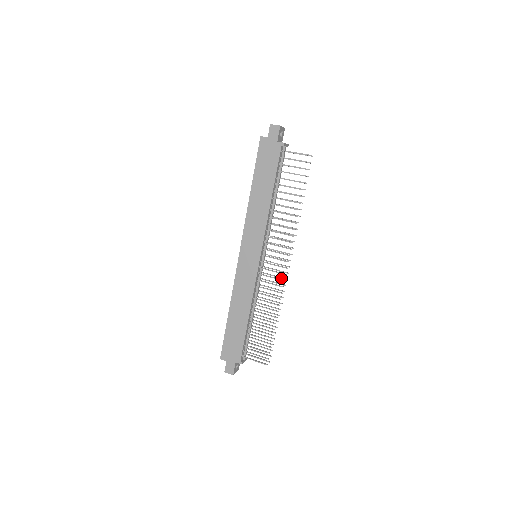
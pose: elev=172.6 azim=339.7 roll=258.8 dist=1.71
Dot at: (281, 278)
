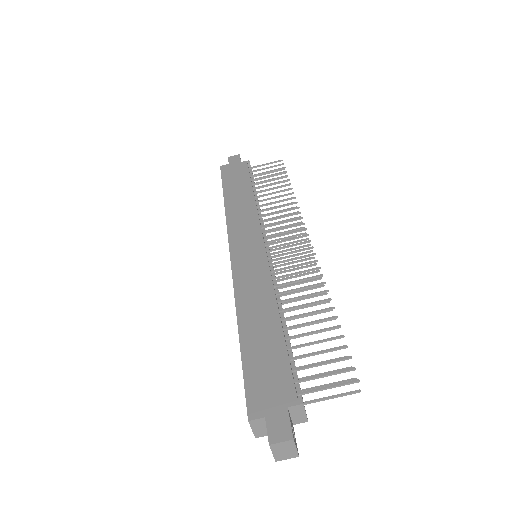
Dot at: (307, 266)
